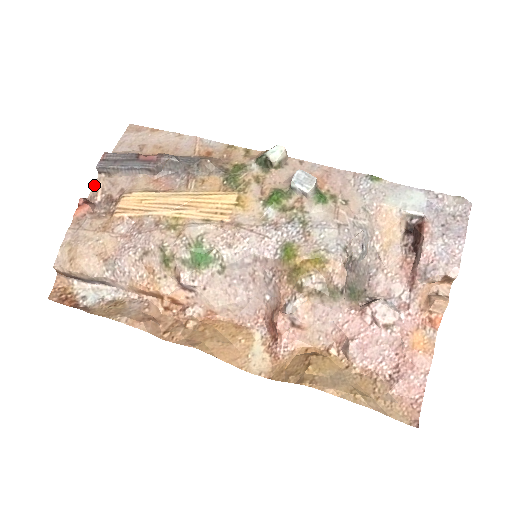
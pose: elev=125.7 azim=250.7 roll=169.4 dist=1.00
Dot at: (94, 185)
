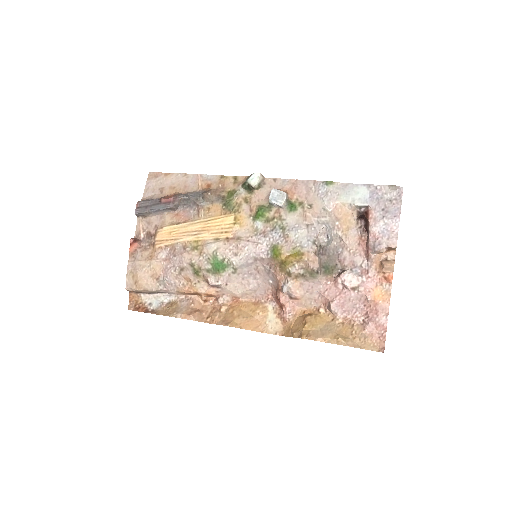
Dot at: (136, 226)
